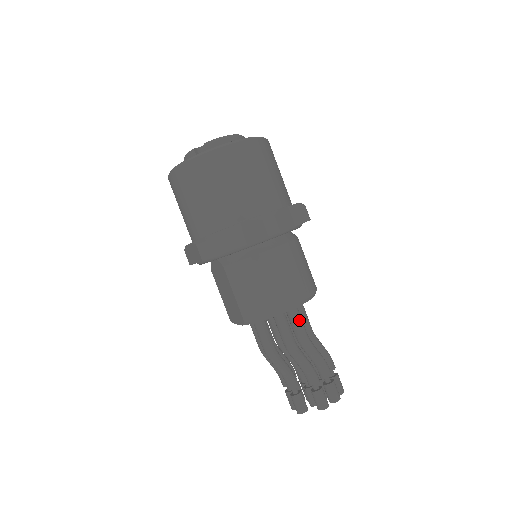
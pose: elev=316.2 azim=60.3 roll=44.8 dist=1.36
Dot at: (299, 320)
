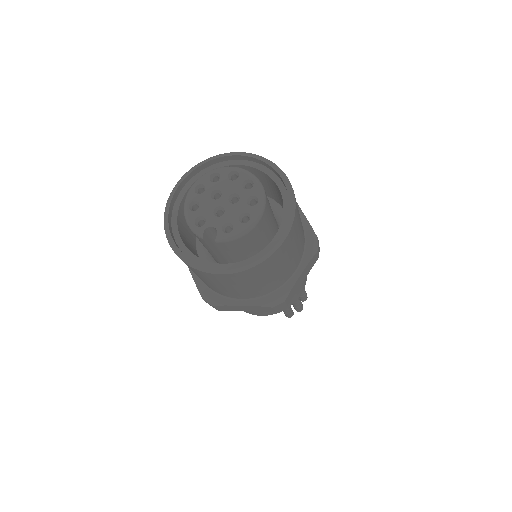
Dot at: occluded
